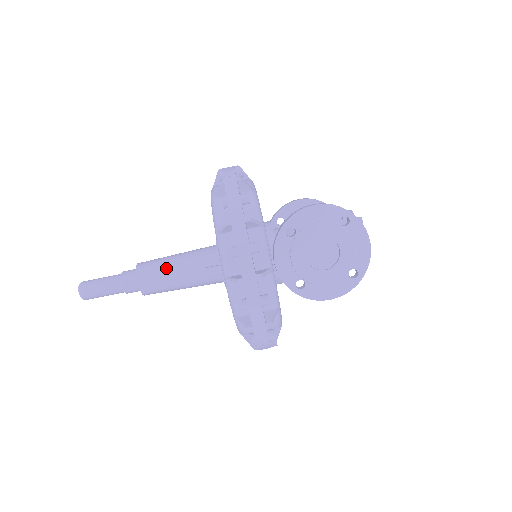
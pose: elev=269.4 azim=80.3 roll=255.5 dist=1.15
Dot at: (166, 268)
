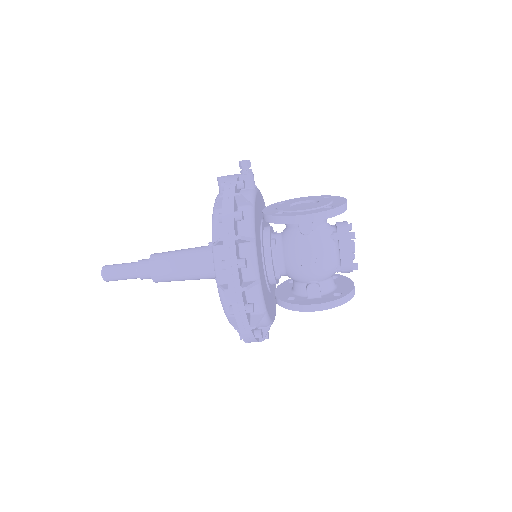
Dot at: occluded
